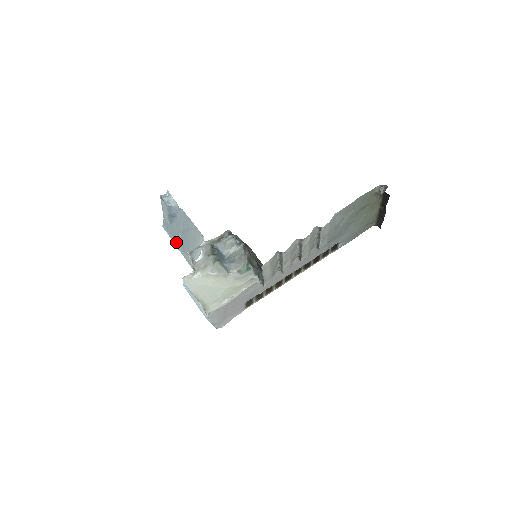
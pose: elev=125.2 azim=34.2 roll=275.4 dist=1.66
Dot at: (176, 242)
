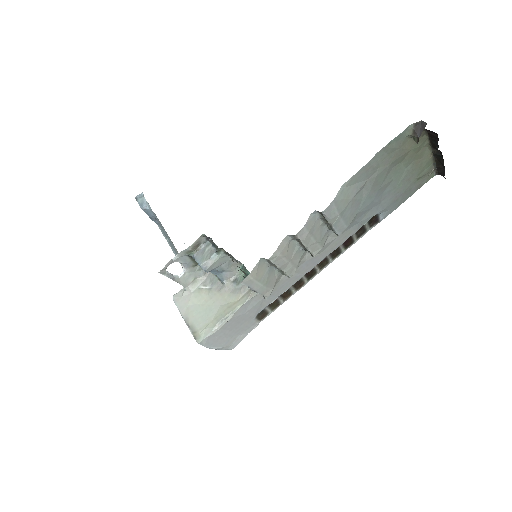
Dot at: (171, 247)
